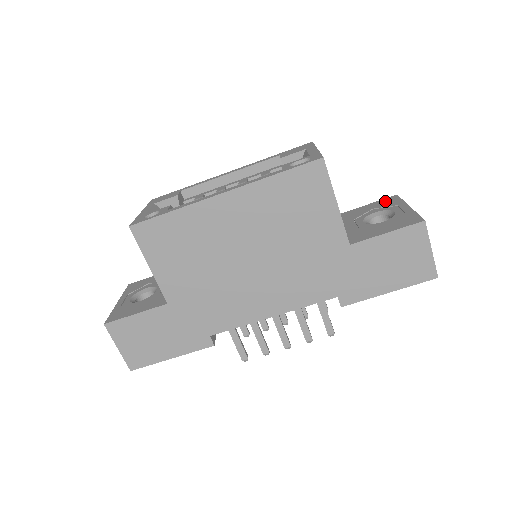
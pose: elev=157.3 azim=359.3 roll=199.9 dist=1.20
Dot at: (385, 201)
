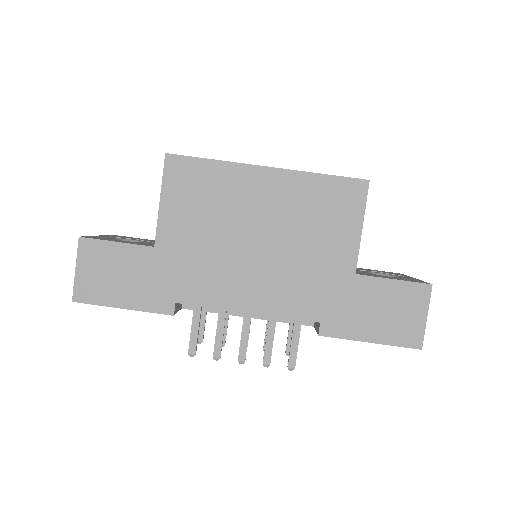
Dot at: (391, 272)
